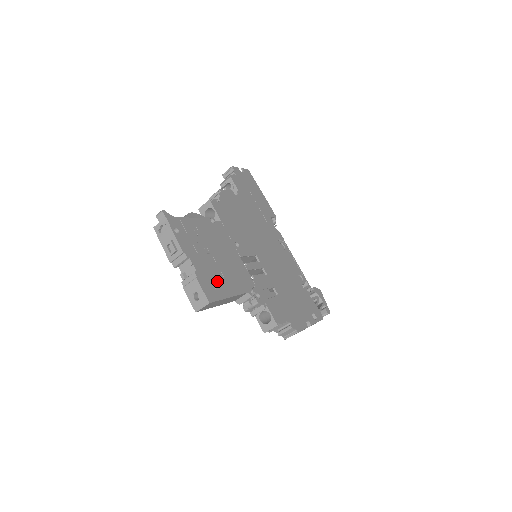
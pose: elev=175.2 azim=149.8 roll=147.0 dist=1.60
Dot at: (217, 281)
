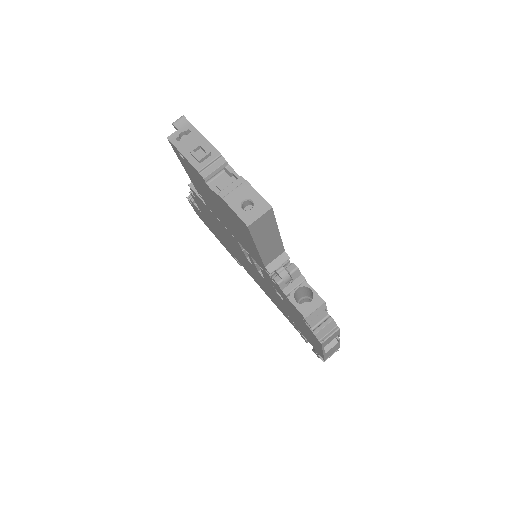
Dot at: occluded
